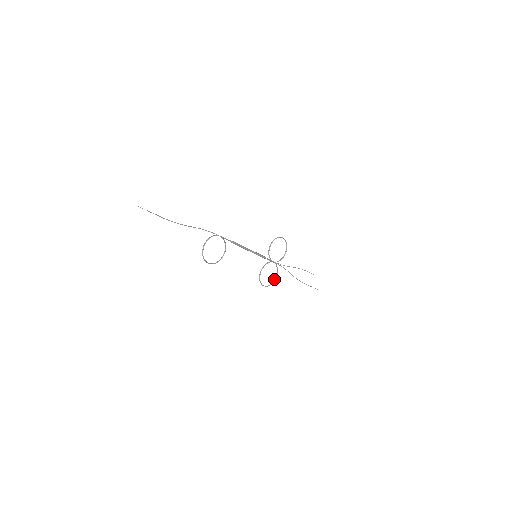
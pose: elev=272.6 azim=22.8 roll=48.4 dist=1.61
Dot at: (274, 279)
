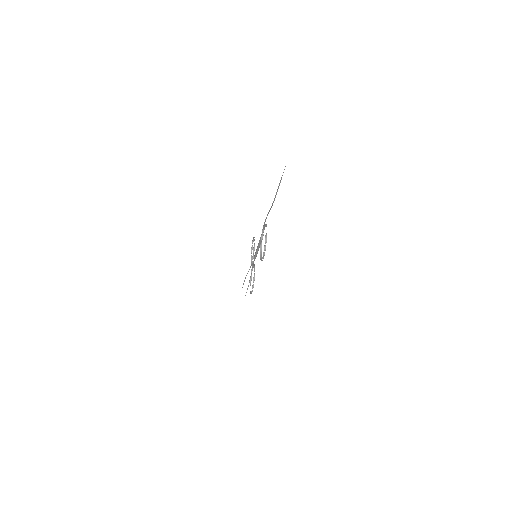
Dot at: occluded
